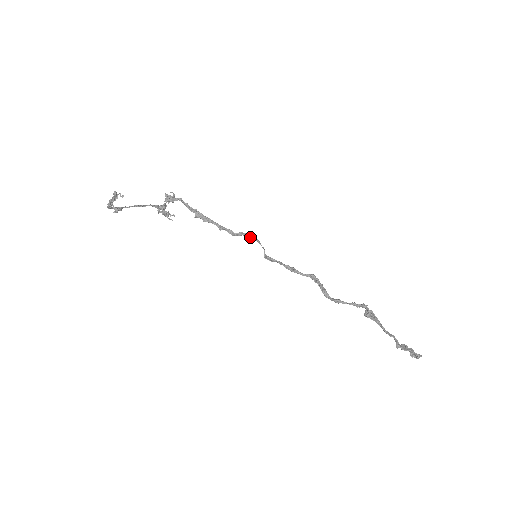
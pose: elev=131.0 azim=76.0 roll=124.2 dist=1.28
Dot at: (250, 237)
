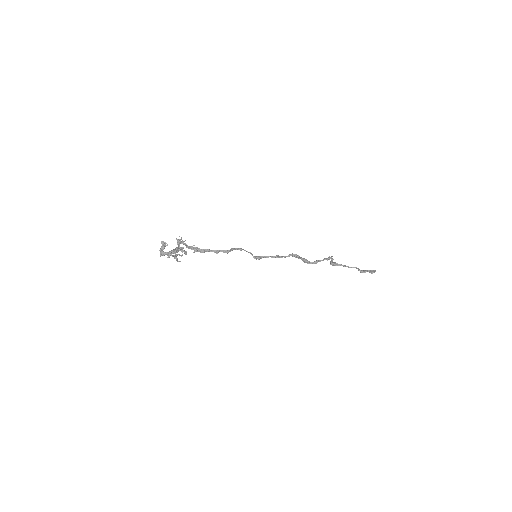
Dot at: (239, 249)
